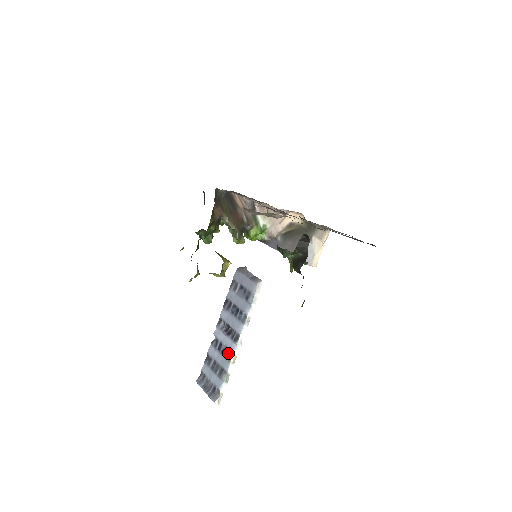
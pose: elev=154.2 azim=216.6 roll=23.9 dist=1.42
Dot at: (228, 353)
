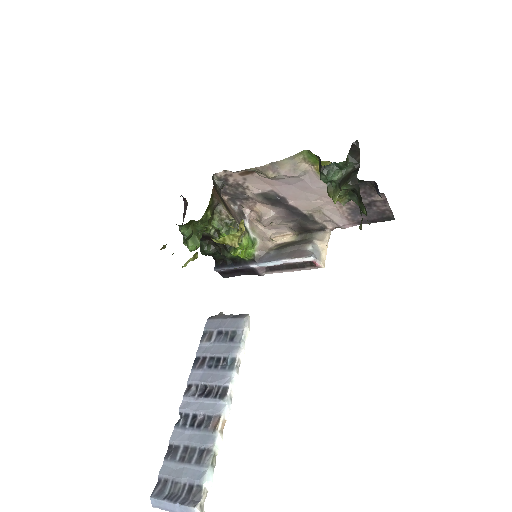
Dot at: (211, 420)
